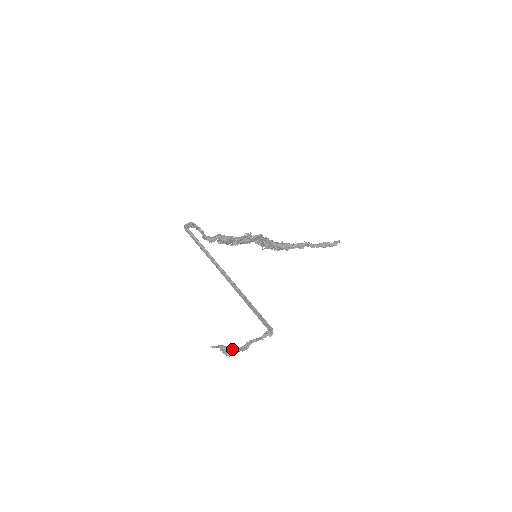
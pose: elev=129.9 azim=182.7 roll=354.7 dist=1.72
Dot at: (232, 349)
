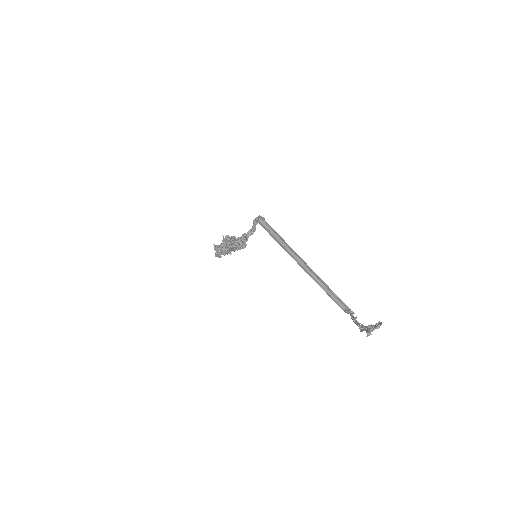
Dot at: (370, 327)
